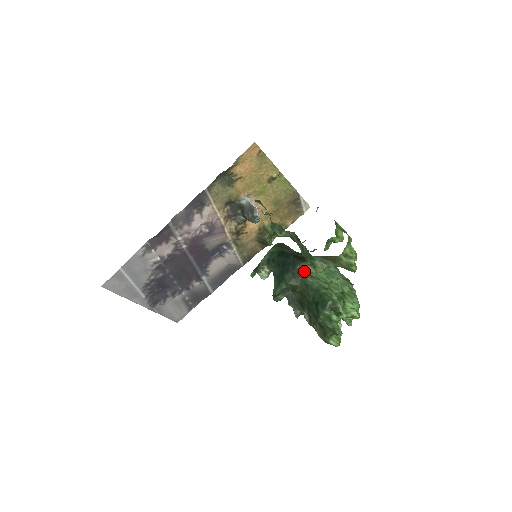
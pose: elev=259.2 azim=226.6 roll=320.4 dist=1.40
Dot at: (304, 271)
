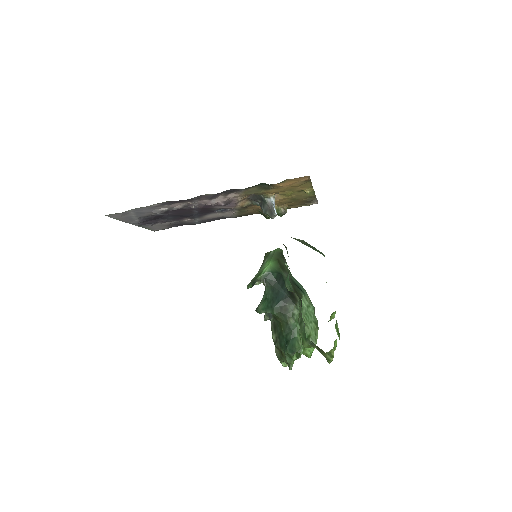
Dot at: (291, 311)
